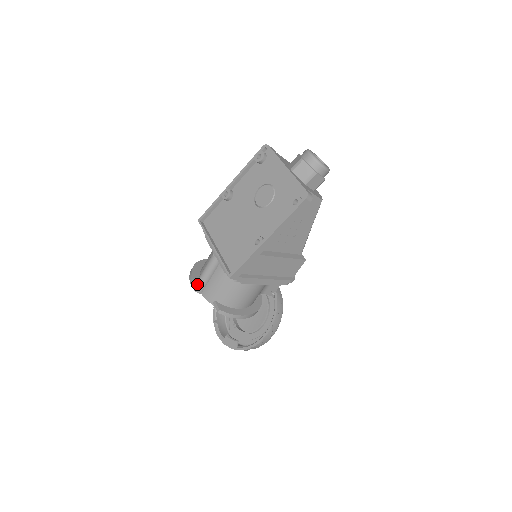
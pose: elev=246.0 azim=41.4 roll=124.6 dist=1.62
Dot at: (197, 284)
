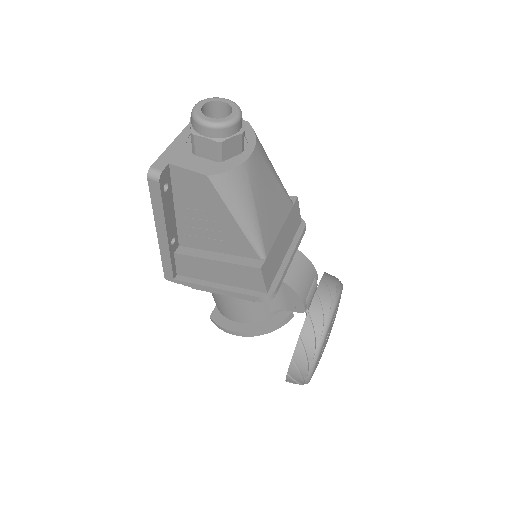
Dot at: occluded
